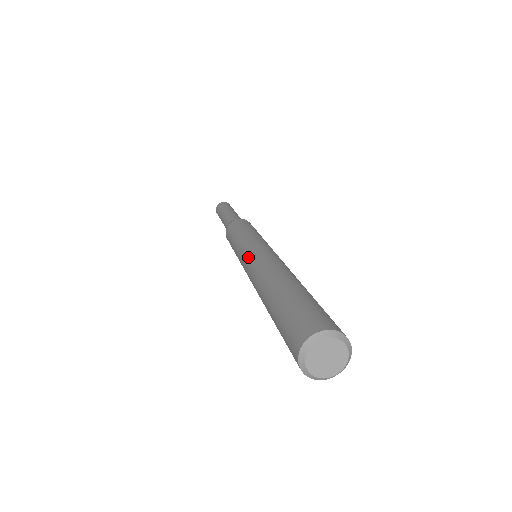
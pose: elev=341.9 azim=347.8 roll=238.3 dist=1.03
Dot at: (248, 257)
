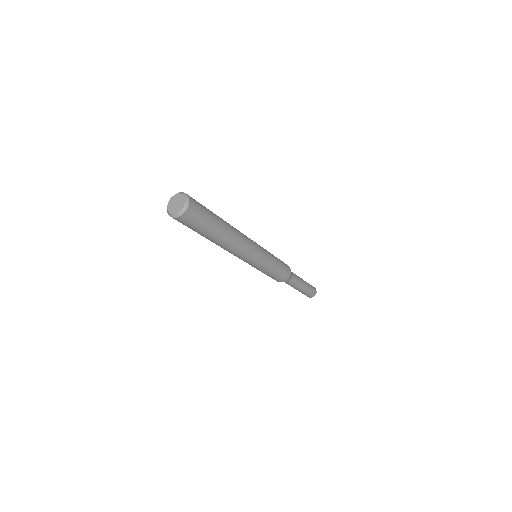
Dot at: occluded
